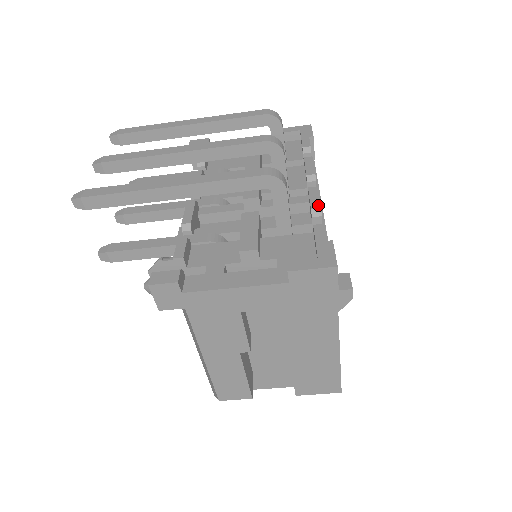
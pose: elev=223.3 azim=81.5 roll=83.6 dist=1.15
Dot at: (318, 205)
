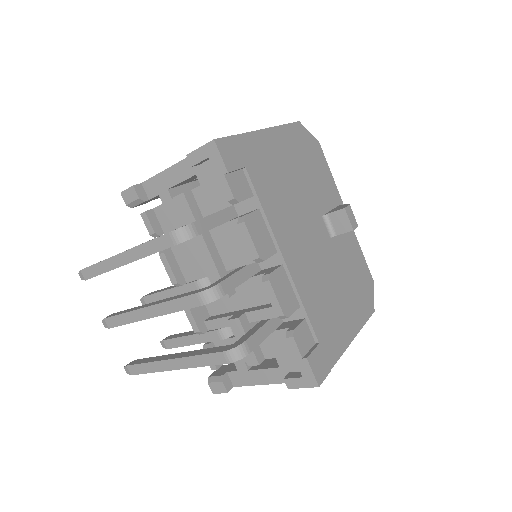
Dot at: (280, 311)
